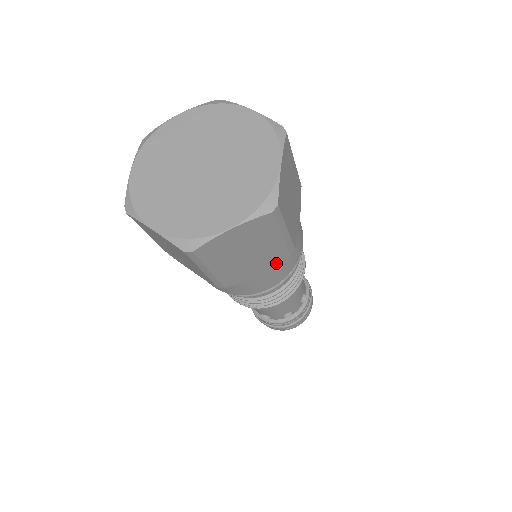
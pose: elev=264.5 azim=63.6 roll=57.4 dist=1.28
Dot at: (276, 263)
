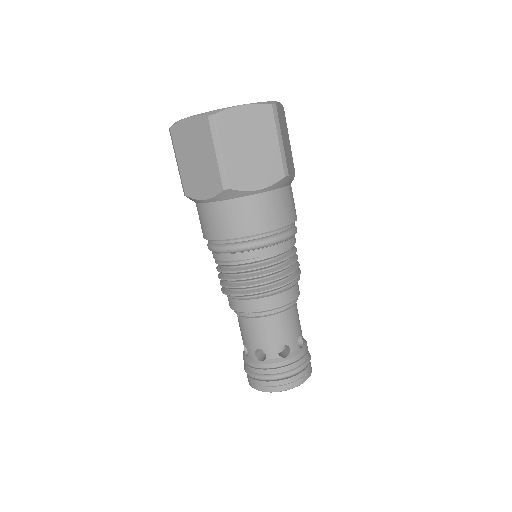
Dot at: (273, 181)
